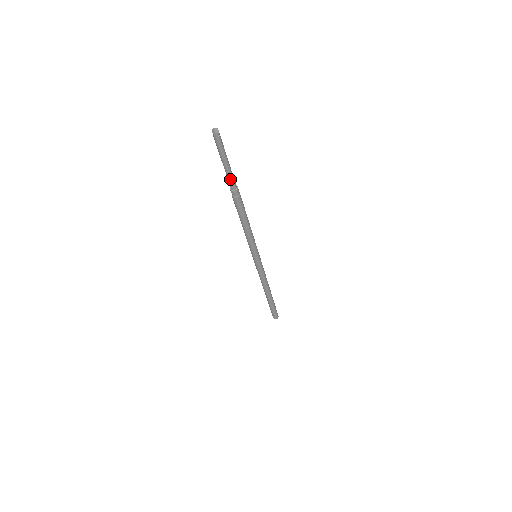
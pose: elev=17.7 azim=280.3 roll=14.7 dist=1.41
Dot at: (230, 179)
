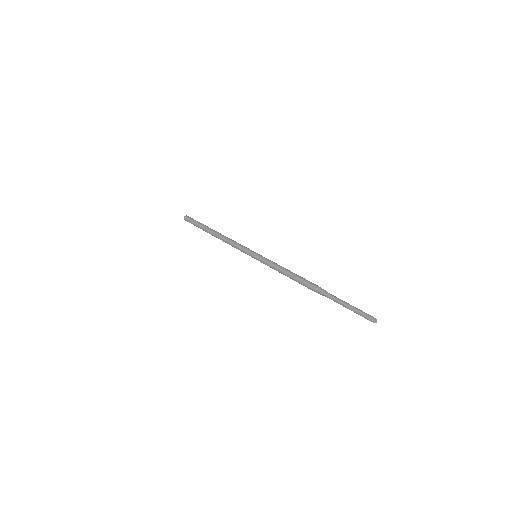
Dot at: (334, 301)
